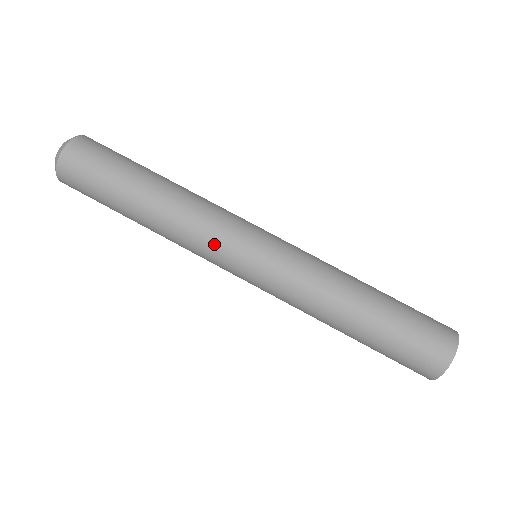
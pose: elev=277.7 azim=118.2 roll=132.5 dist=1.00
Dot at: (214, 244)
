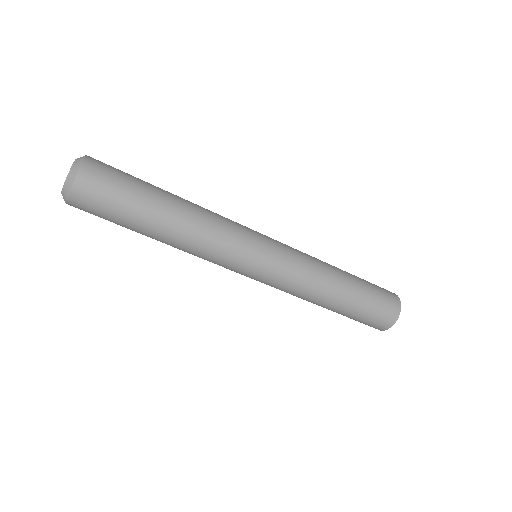
Dot at: occluded
